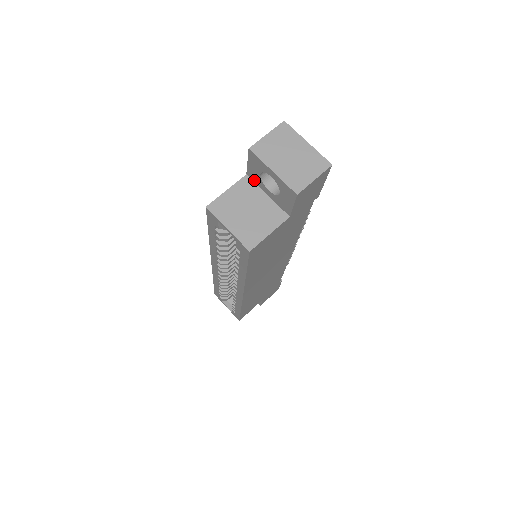
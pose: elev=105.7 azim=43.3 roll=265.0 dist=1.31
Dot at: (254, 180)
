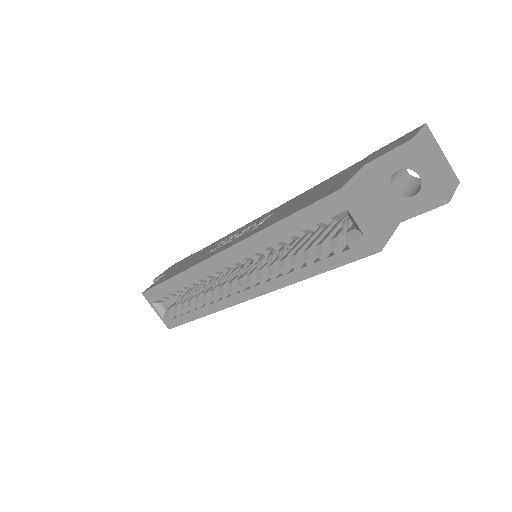
Dot at: (374, 174)
